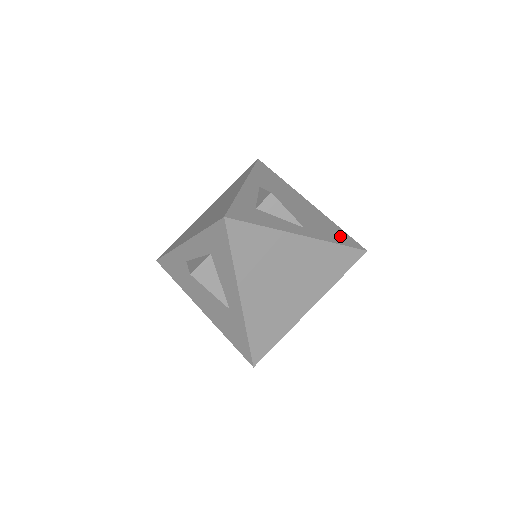
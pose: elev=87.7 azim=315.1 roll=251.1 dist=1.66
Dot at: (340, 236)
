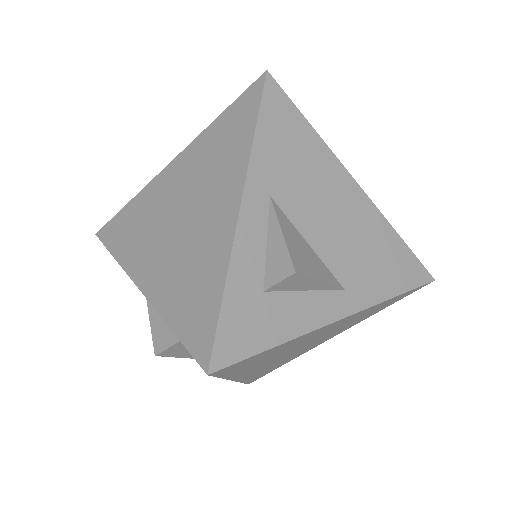
Dot at: (399, 267)
